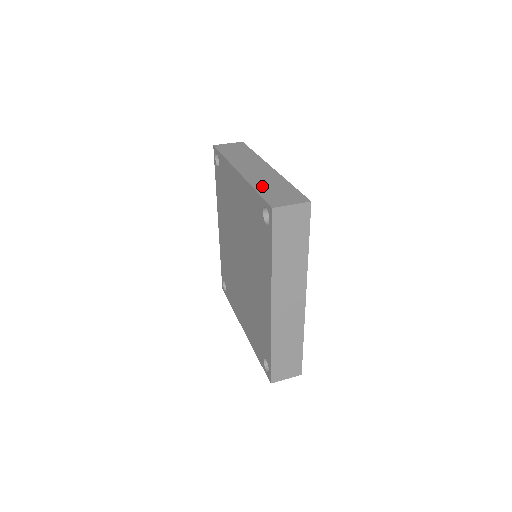
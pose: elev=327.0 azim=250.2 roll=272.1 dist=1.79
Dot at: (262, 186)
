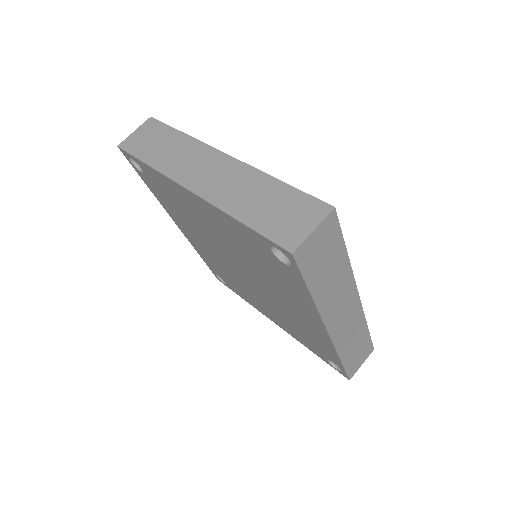
Dot at: (244, 208)
